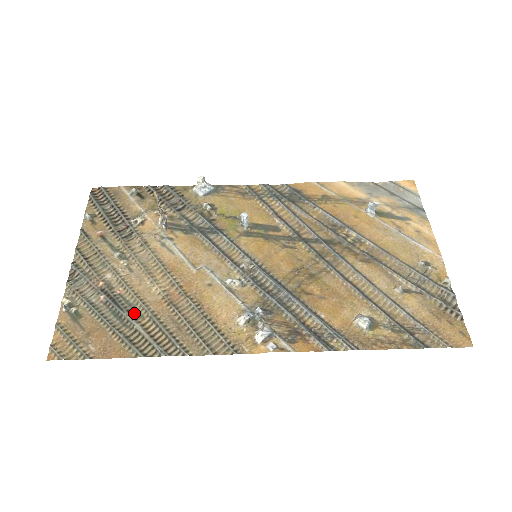
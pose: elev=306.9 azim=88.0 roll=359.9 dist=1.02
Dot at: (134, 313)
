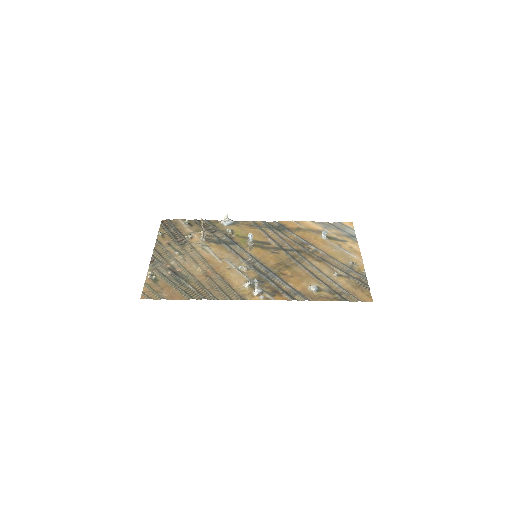
Dot at: (187, 280)
